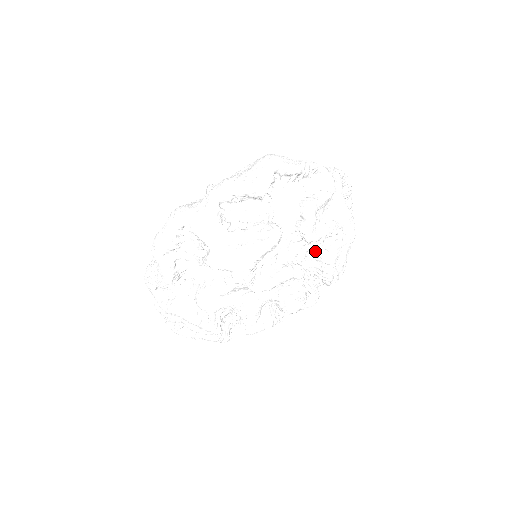
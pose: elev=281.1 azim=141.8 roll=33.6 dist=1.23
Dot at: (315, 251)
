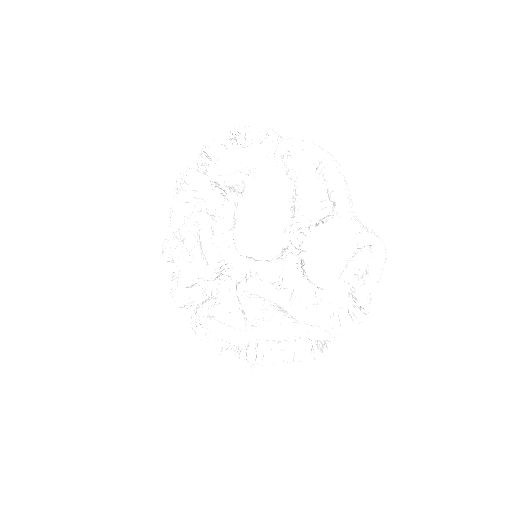
Dot at: occluded
